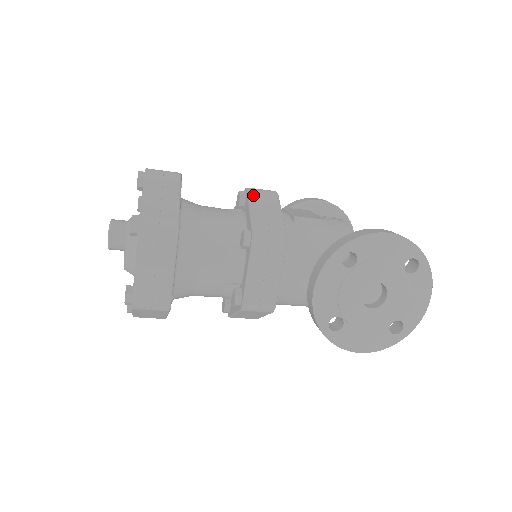
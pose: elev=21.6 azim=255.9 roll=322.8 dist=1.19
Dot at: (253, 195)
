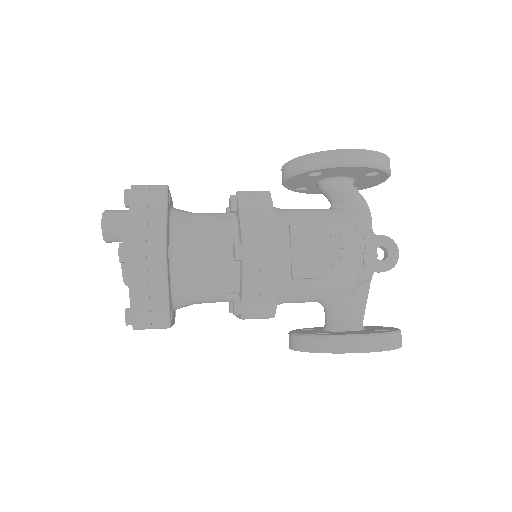
Dot at: (249, 265)
